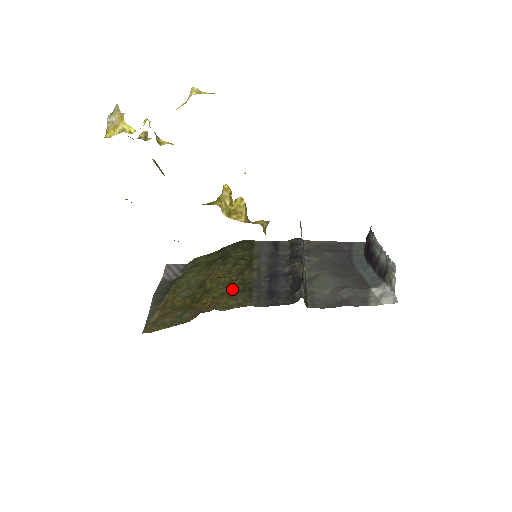
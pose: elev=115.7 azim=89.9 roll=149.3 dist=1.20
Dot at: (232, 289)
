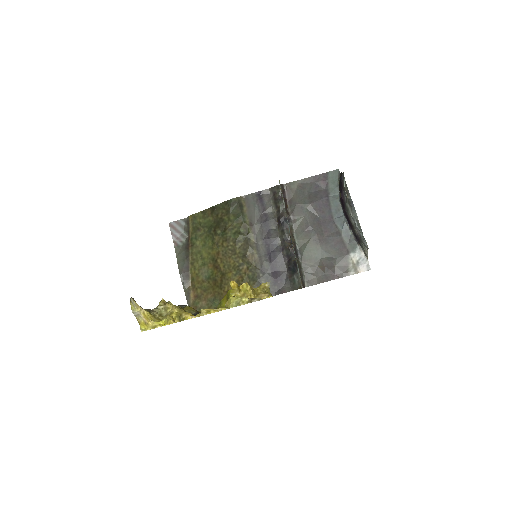
Dot at: (244, 277)
